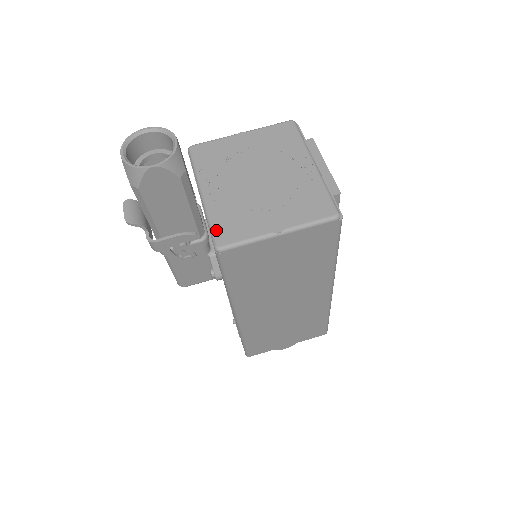
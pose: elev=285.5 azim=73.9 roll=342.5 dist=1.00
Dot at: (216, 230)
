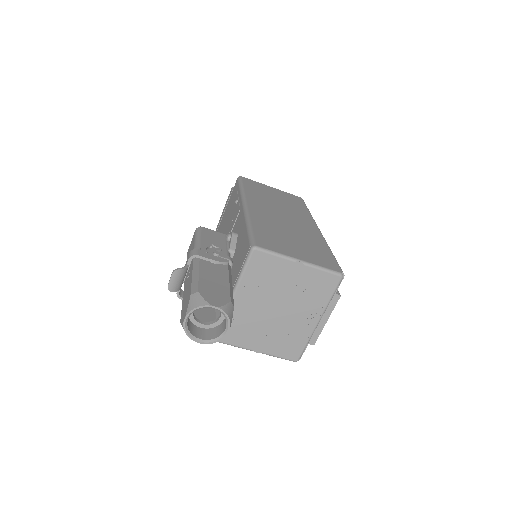
Dot at: occluded
